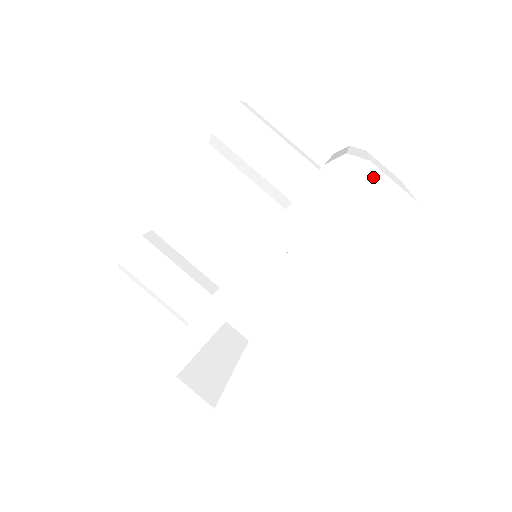
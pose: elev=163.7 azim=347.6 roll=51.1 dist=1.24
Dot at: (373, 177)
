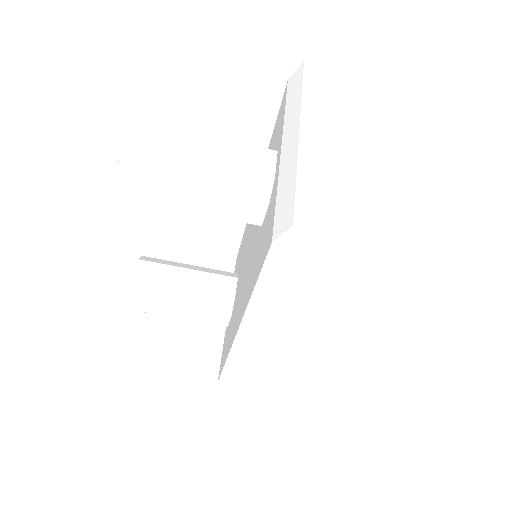
Dot at: (345, 237)
